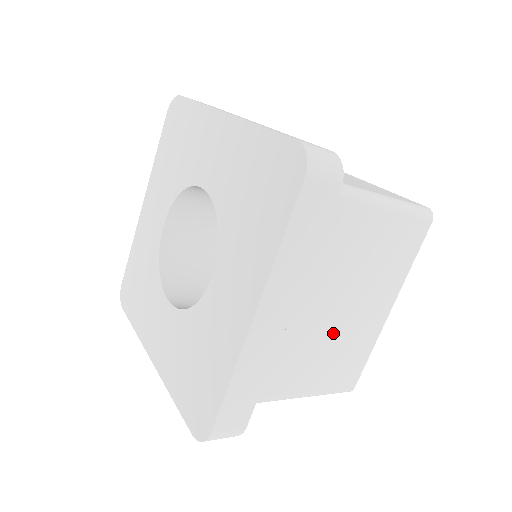
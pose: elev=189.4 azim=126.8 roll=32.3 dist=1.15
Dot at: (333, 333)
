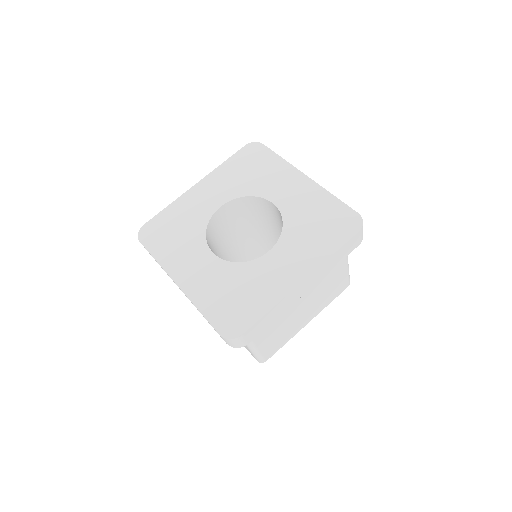
Dot at: (290, 318)
